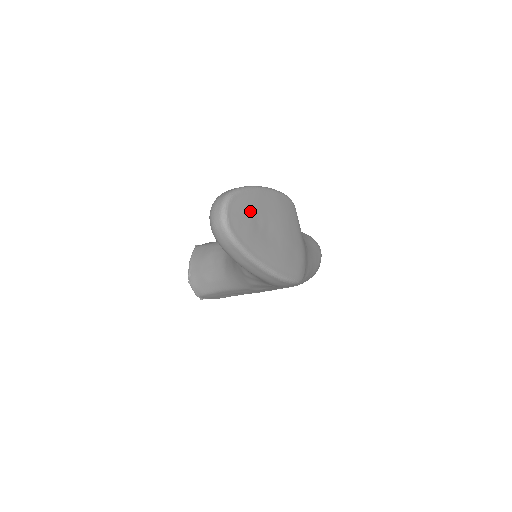
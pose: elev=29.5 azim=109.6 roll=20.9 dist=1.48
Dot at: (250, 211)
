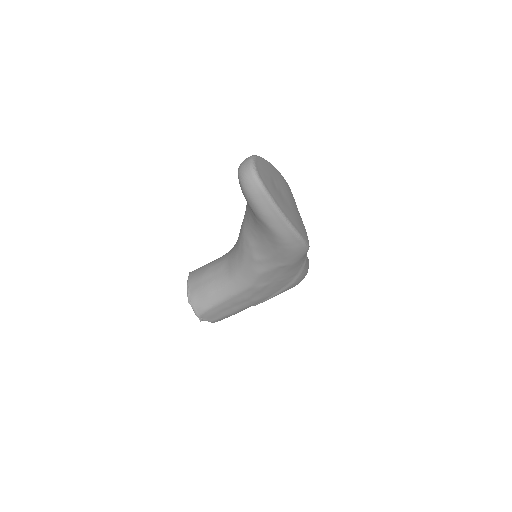
Dot at: (268, 173)
